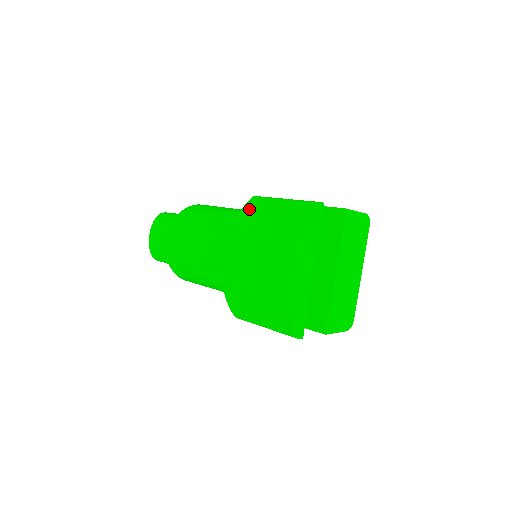
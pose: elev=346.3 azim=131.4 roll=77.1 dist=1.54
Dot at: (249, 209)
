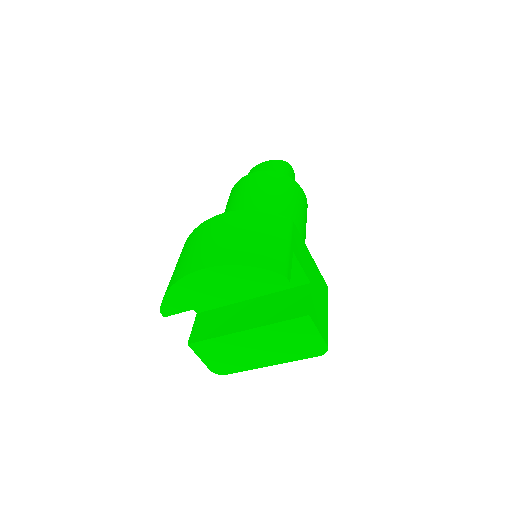
Dot at: (270, 218)
